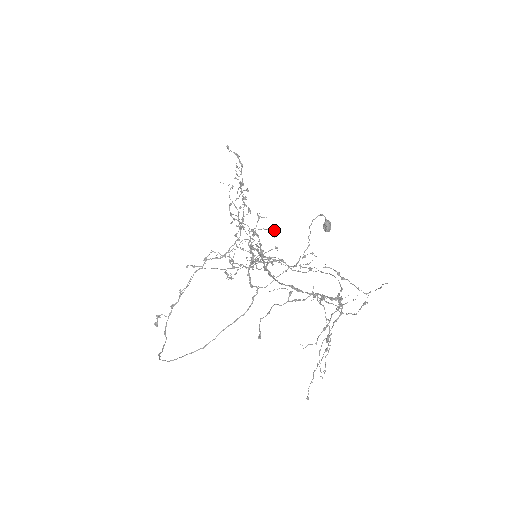
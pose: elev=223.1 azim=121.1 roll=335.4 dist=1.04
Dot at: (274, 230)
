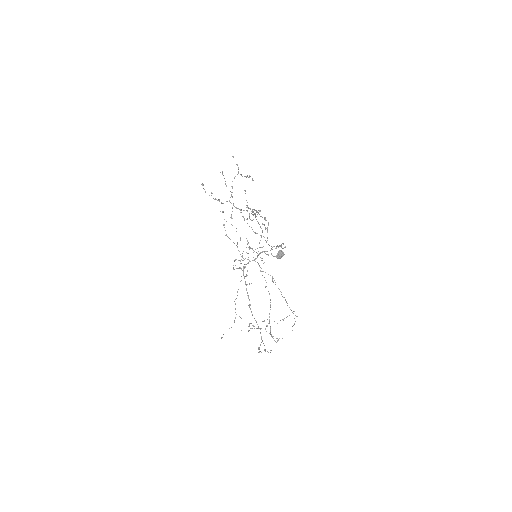
Dot at: occluded
